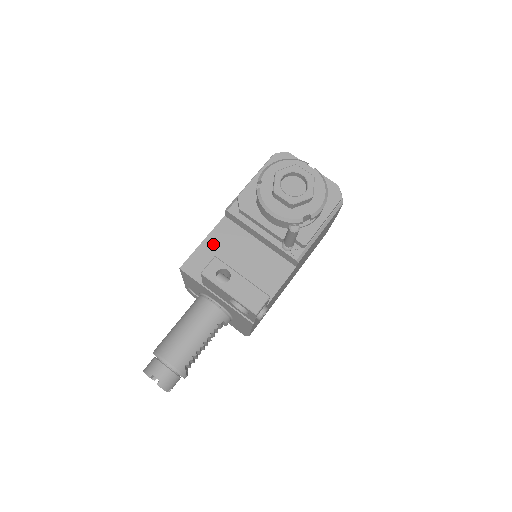
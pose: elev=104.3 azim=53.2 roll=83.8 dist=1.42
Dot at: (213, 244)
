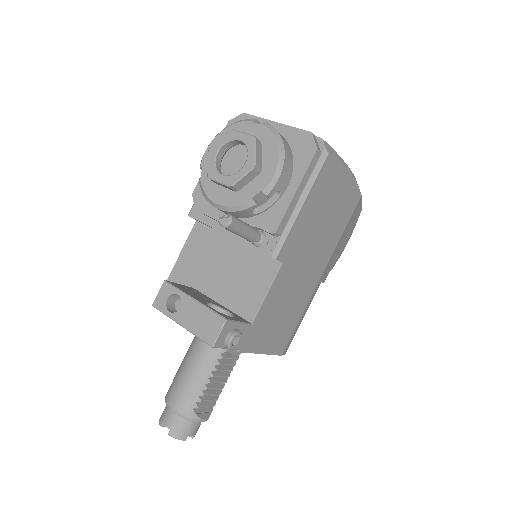
Dot at: (188, 259)
